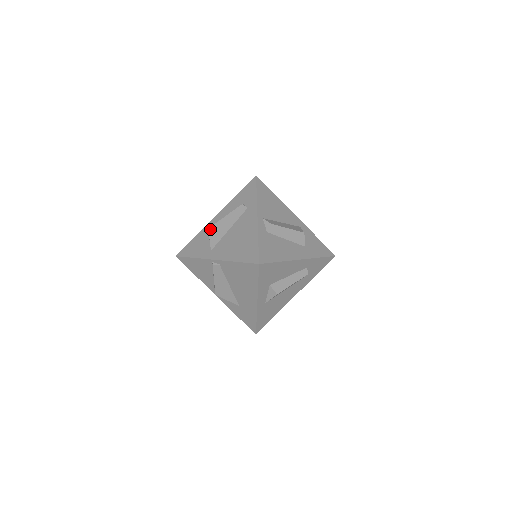
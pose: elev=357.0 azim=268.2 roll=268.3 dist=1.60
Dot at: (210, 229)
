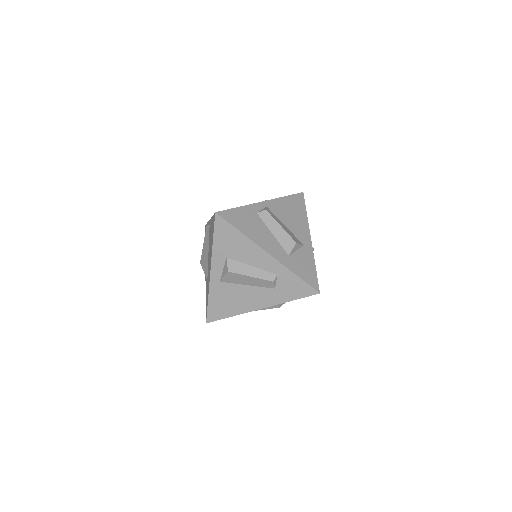
Dot at: occluded
